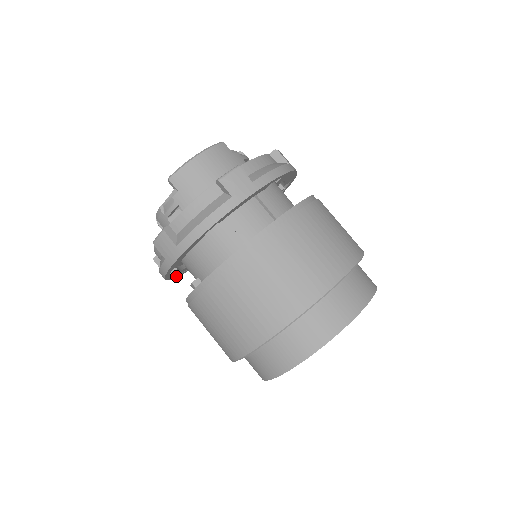
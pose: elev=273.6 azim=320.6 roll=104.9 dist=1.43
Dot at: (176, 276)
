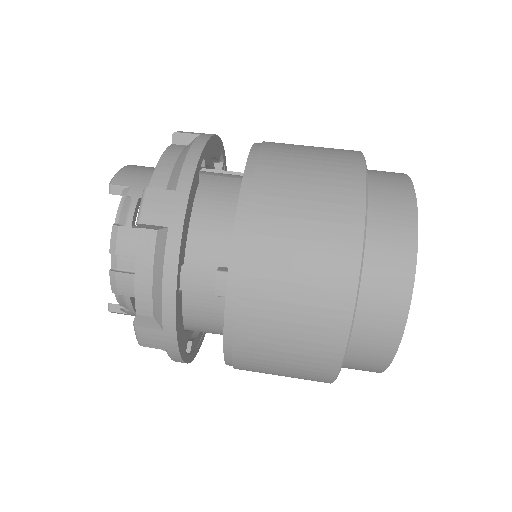
Dot at: (179, 342)
